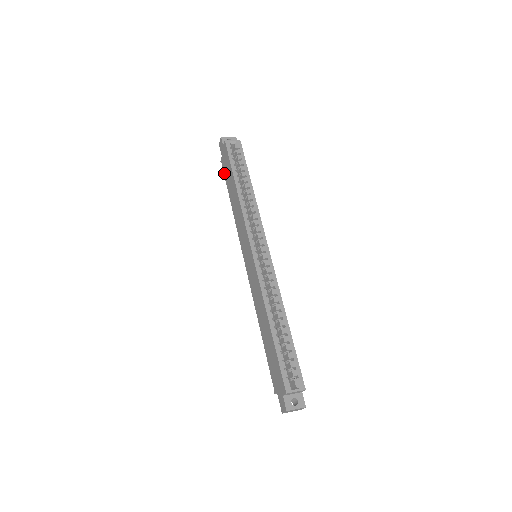
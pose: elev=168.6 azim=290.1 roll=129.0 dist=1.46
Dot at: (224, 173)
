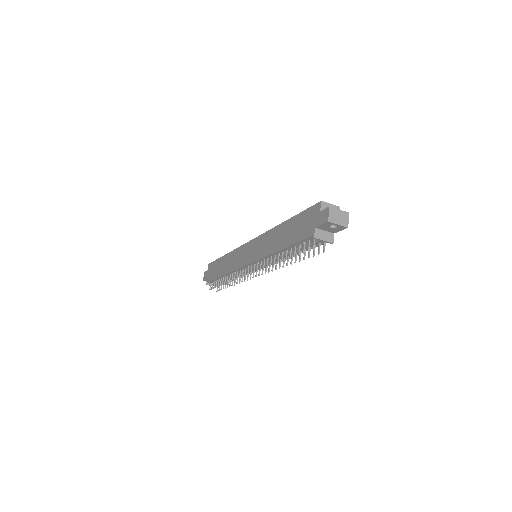
Dot at: (211, 279)
